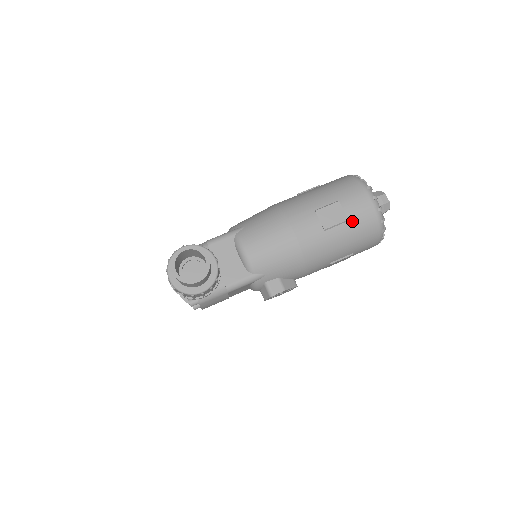
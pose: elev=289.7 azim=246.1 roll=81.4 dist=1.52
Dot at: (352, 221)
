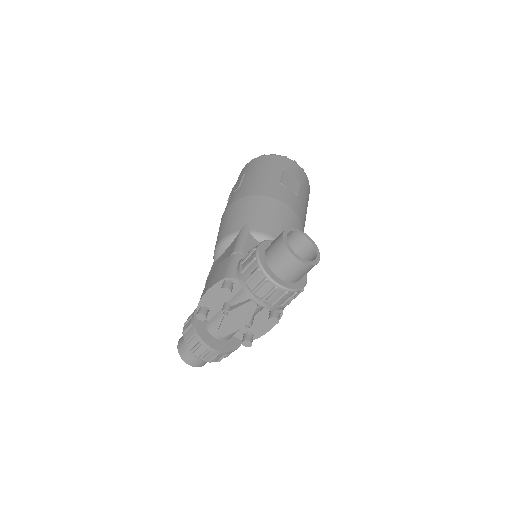
Dot at: (301, 183)
